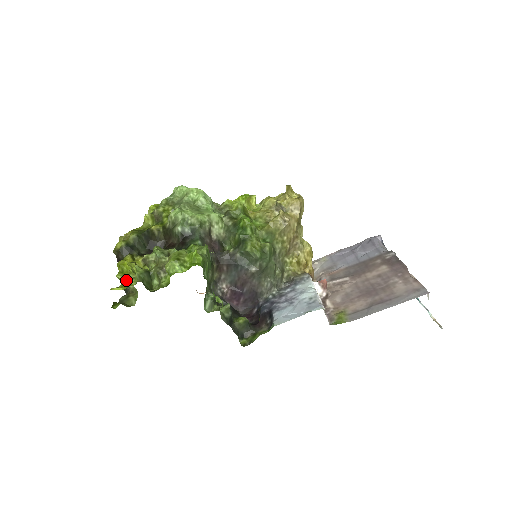
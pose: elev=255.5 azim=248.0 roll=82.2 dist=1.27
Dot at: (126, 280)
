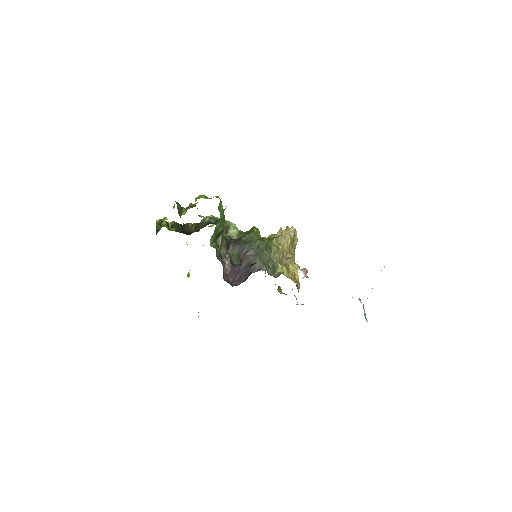
Dot at: occluded
